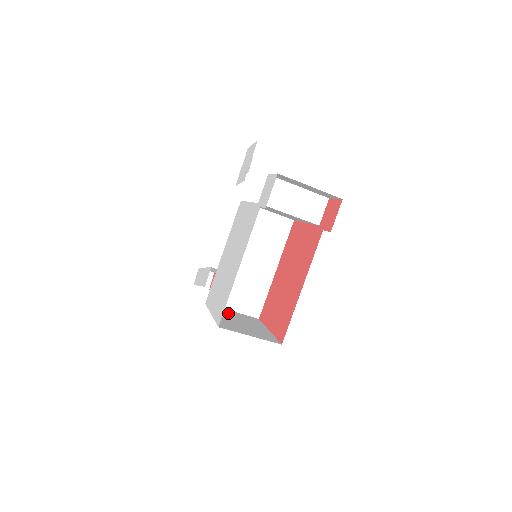
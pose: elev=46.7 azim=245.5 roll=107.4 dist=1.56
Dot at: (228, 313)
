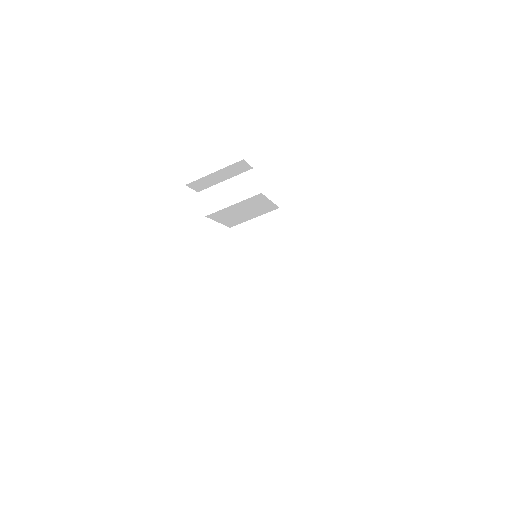
Dot at: occluded
